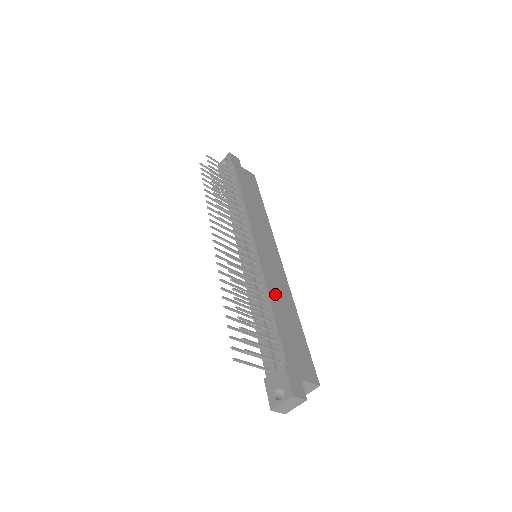
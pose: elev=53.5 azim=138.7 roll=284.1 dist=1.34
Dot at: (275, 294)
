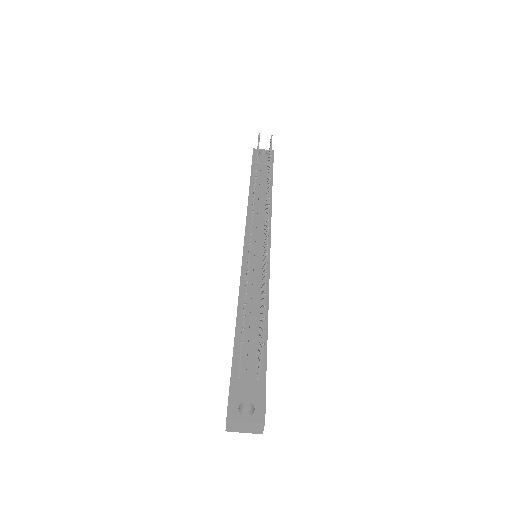
Dot at: occluded
